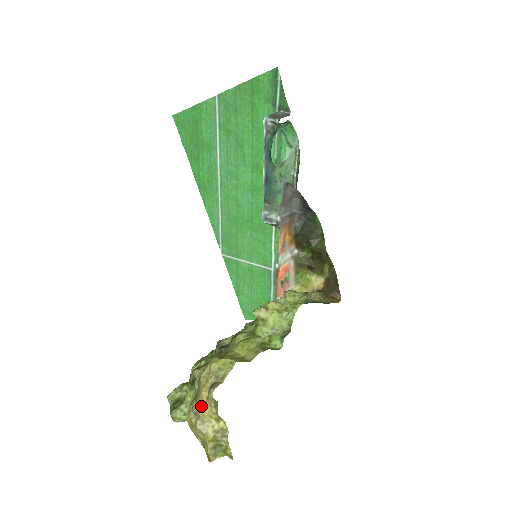
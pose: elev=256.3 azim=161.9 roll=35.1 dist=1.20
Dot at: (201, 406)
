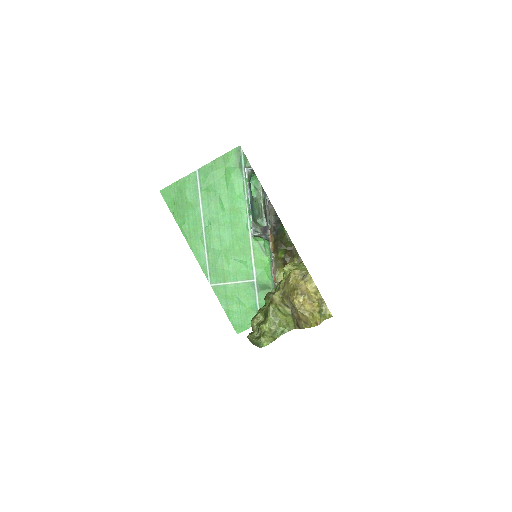
Dot at: (303, 288)
